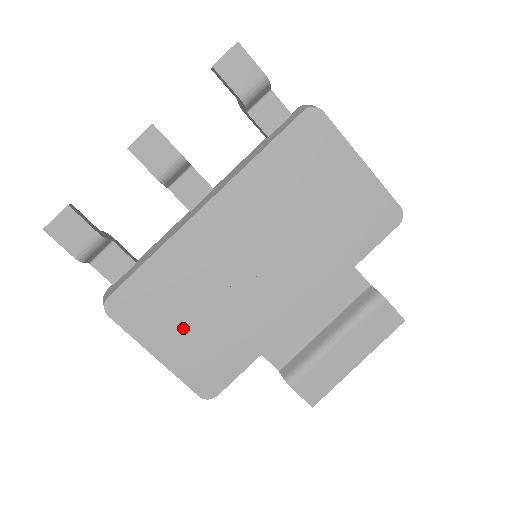
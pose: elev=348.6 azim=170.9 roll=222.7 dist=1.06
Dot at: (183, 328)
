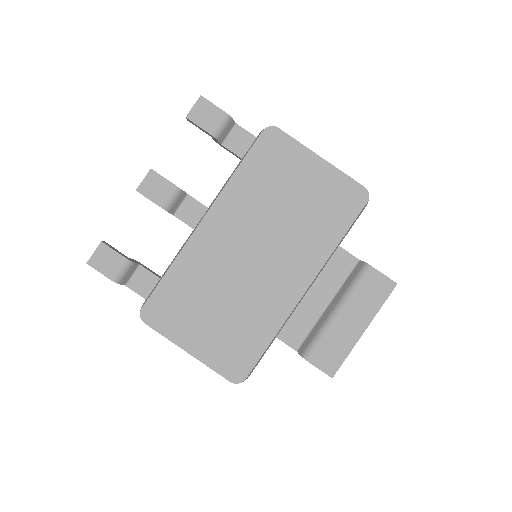
Dot at: (205, 323)
